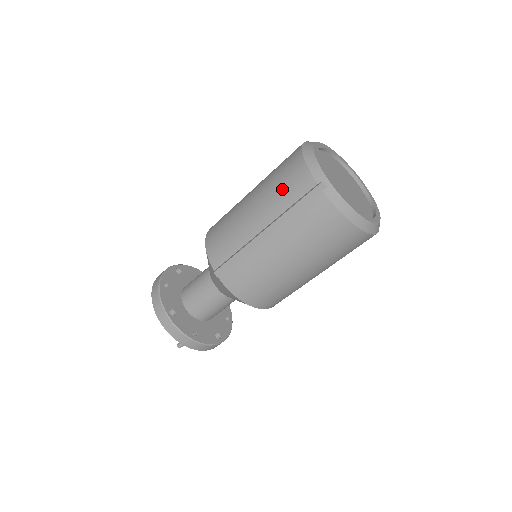
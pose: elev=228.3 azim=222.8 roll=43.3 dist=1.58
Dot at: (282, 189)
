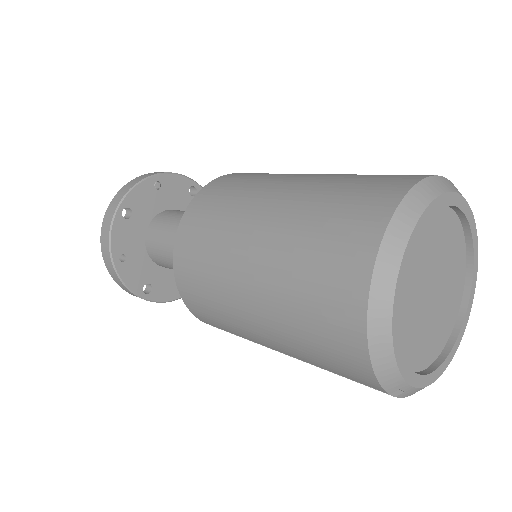
Dot at: (319, 357)
